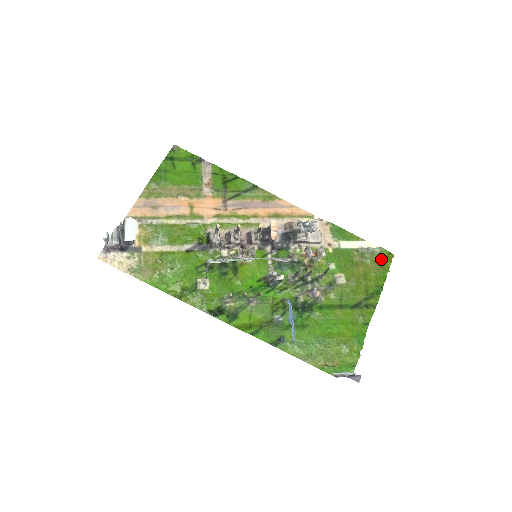
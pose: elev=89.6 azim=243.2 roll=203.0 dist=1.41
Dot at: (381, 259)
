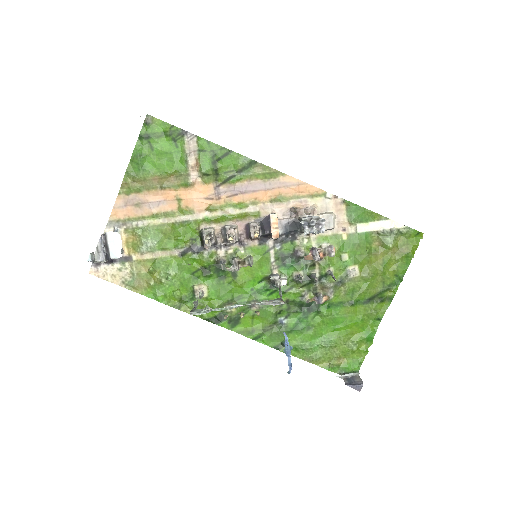
Dot at: (406, 242)
